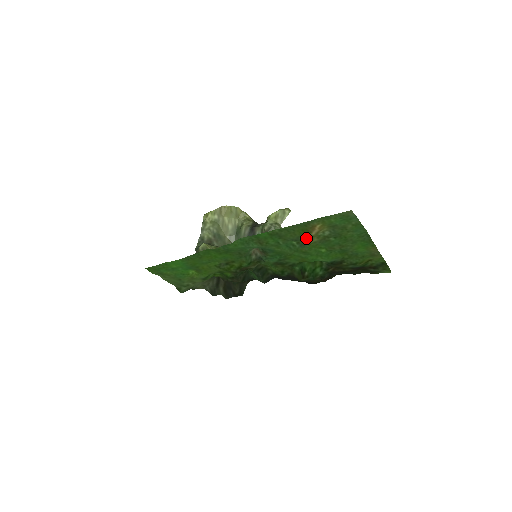
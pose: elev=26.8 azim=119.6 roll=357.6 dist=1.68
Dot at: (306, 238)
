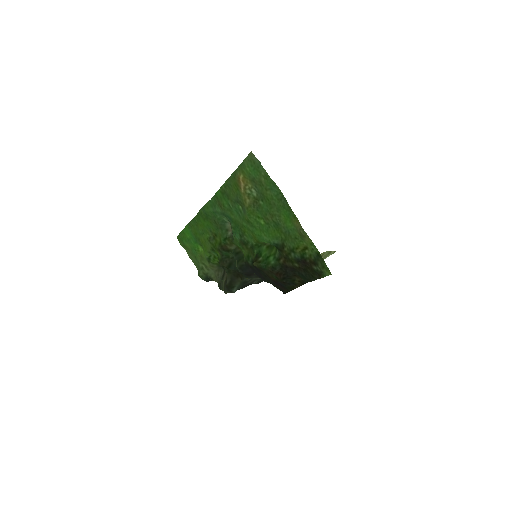
Dot at: (242, 198)
